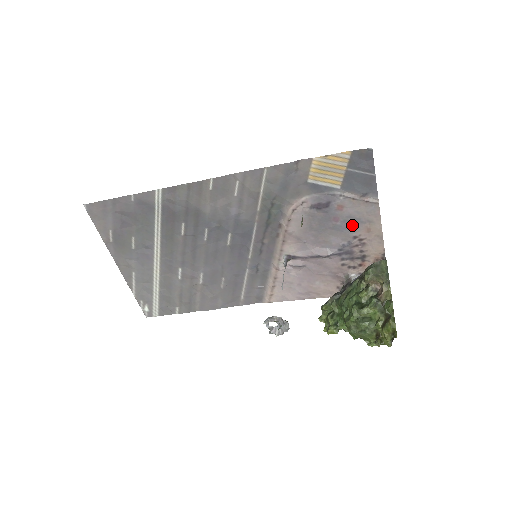
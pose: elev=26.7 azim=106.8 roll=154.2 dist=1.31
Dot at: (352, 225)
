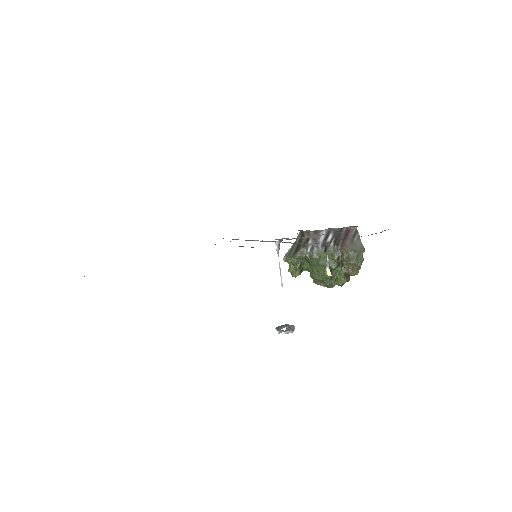
Dot at: occluded
